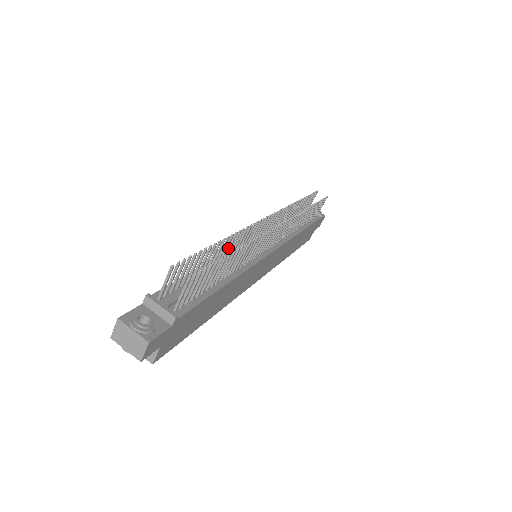
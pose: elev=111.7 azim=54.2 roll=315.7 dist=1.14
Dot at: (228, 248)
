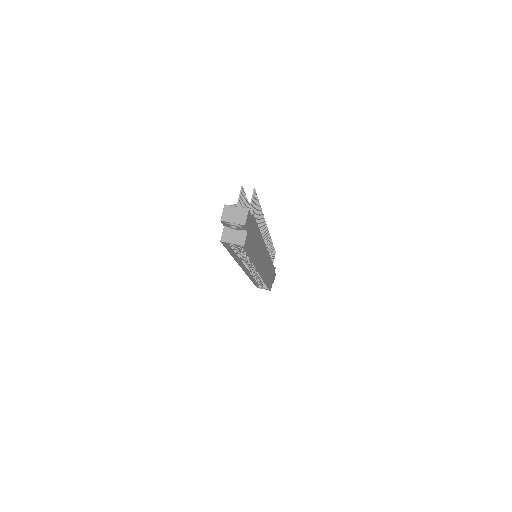
Dot at: occluded
